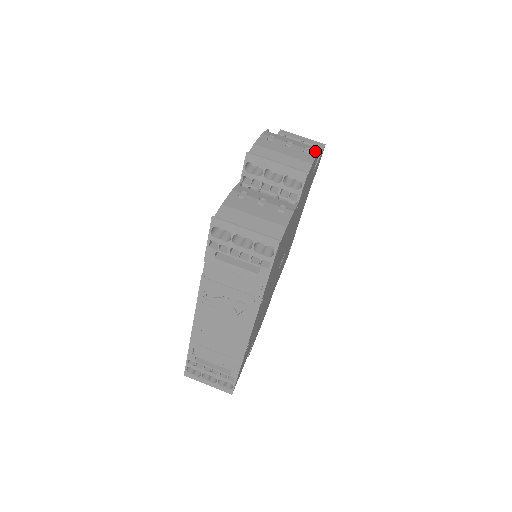
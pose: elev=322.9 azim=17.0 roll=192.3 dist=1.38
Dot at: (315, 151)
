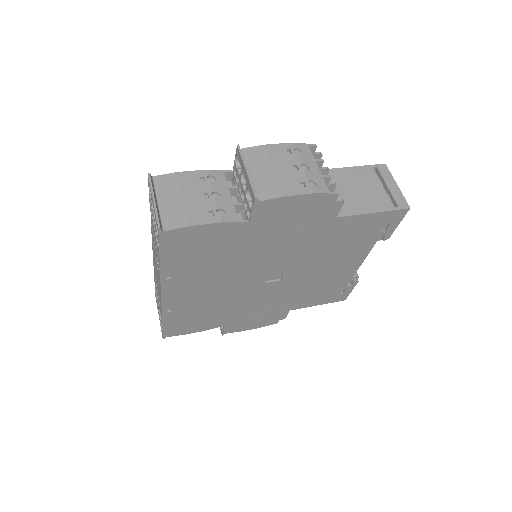
Dot at: (314, 190)
